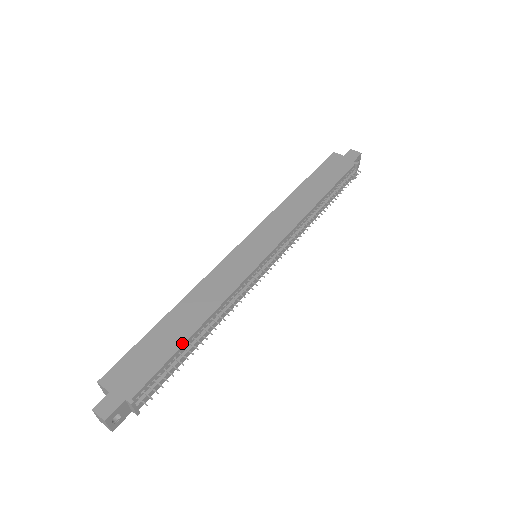
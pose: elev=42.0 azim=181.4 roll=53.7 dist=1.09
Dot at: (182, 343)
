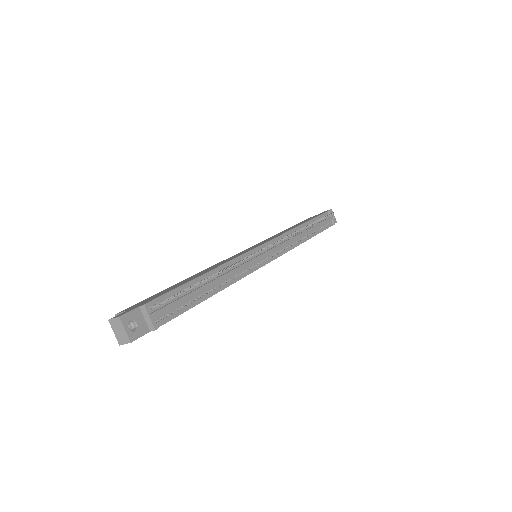
Dot at: (191, 280)
